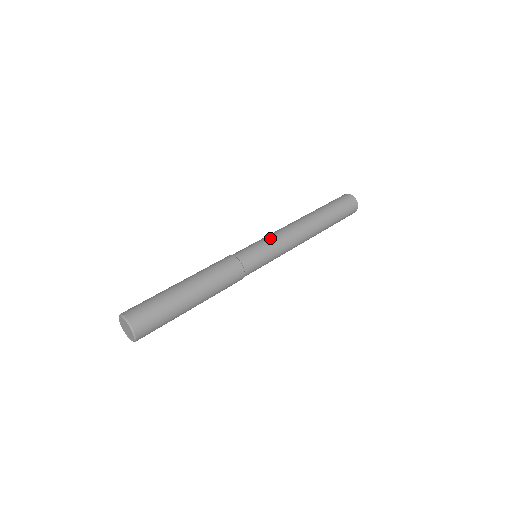
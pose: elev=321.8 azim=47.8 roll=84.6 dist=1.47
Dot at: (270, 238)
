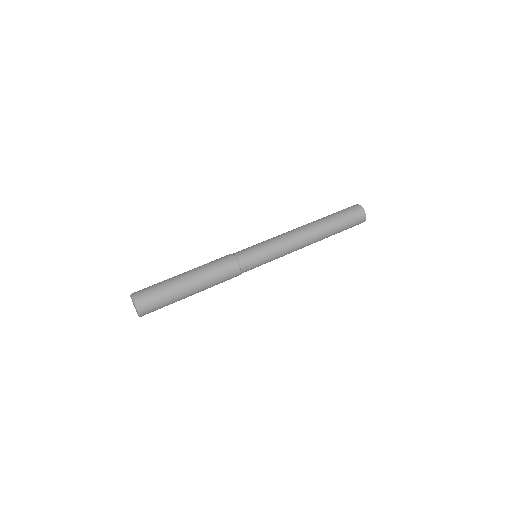
Dot at: (273, 245)
